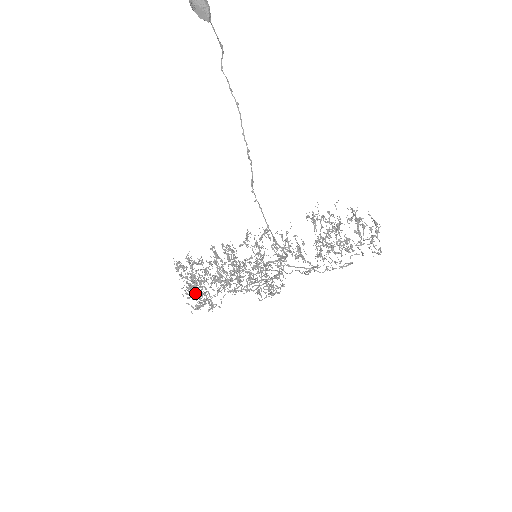
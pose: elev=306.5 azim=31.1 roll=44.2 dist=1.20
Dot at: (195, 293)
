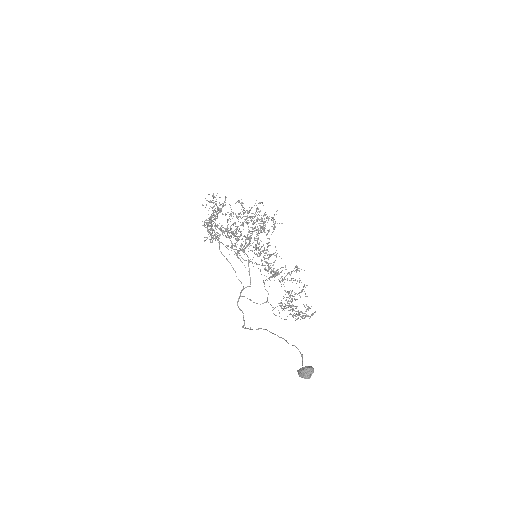
Dot at: occluded
